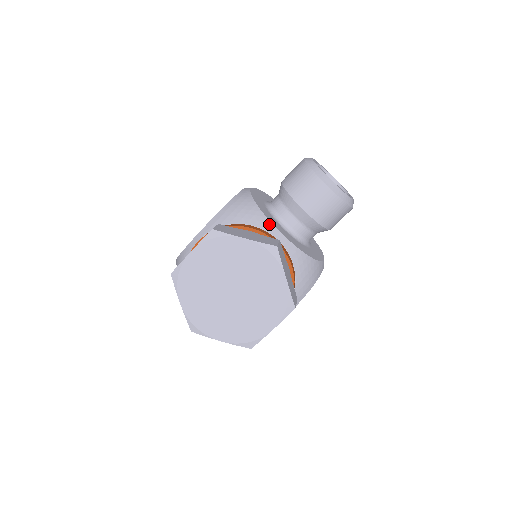
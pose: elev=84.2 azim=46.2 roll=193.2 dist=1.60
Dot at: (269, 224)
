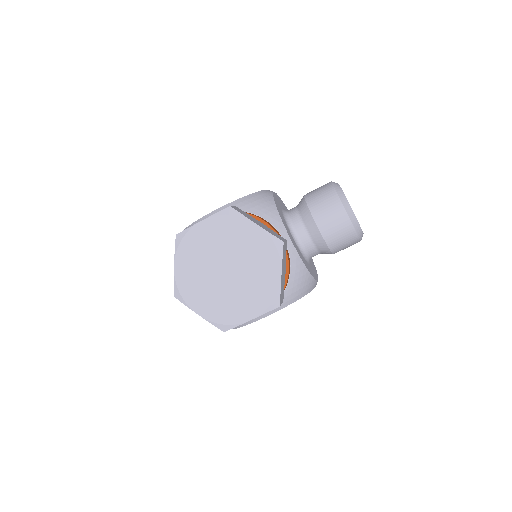
Dot at: (281, 224)
